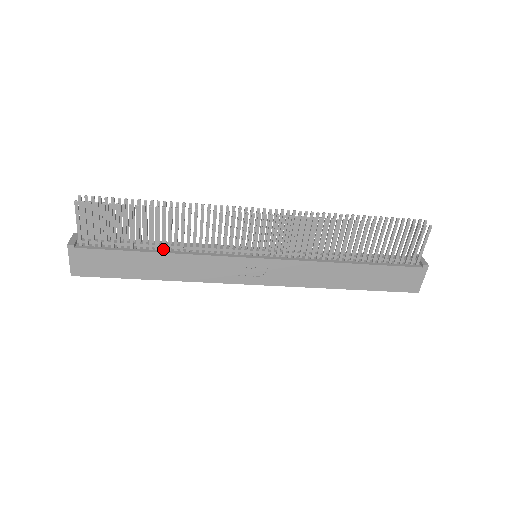
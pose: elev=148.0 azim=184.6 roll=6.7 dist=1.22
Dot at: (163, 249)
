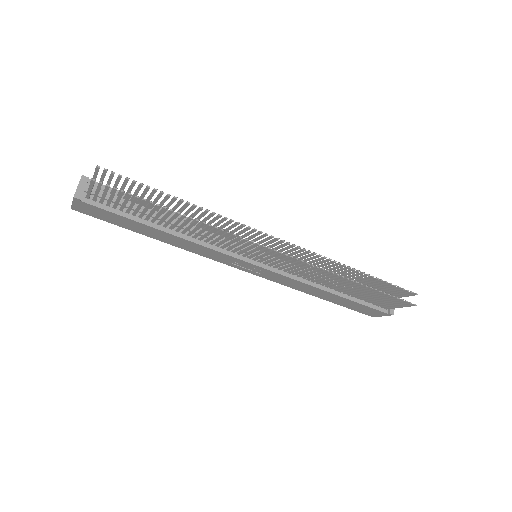
Dot at: (171, 229)
